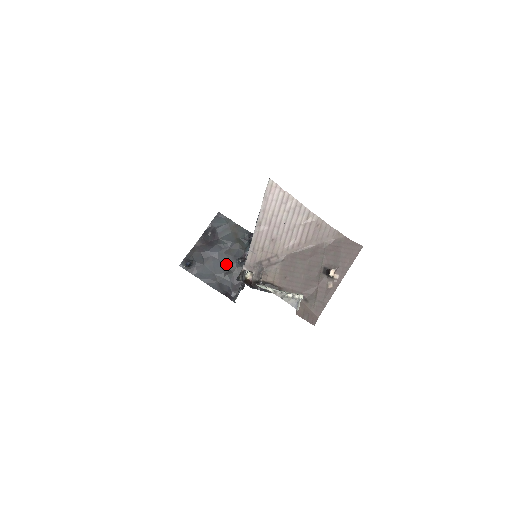
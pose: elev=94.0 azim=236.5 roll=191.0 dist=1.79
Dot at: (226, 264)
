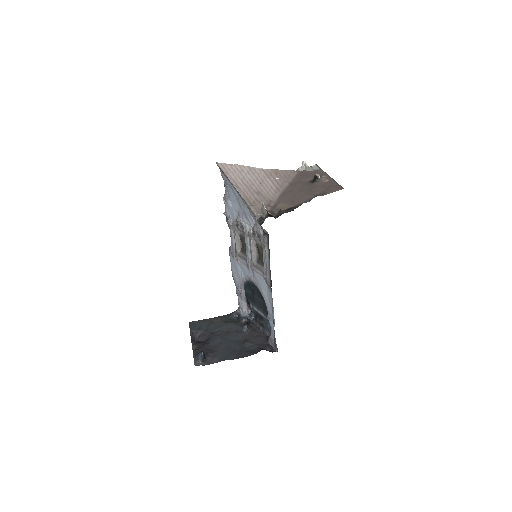
Dot at: (236, 339)
